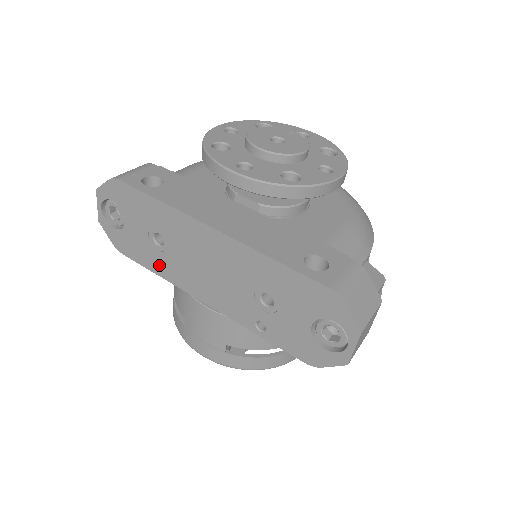
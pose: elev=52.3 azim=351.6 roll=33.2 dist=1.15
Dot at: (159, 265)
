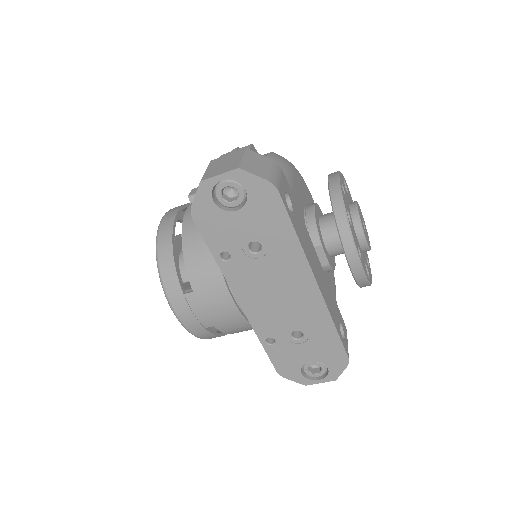
Dot at: (222, 252)
